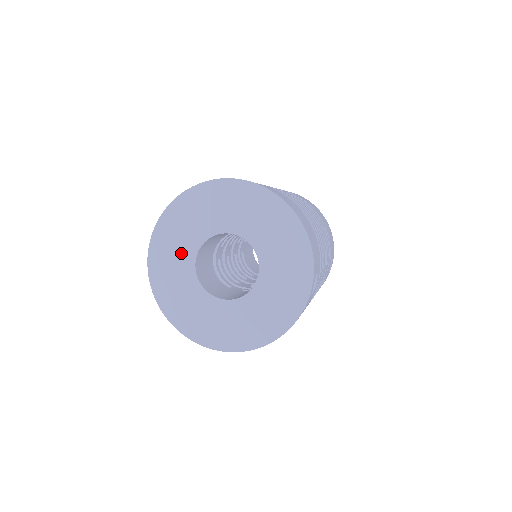
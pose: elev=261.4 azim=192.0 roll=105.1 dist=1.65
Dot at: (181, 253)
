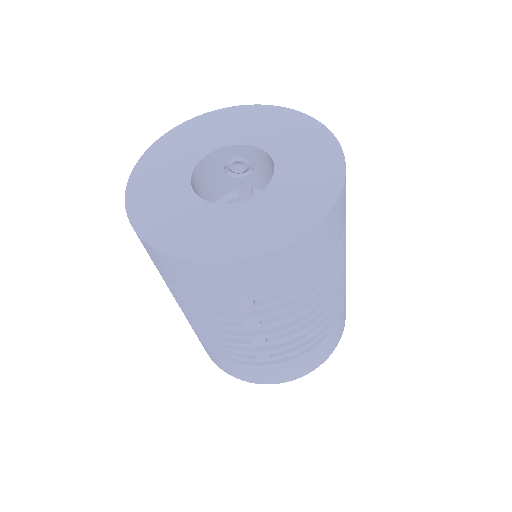
Dot at: (170, 179)
